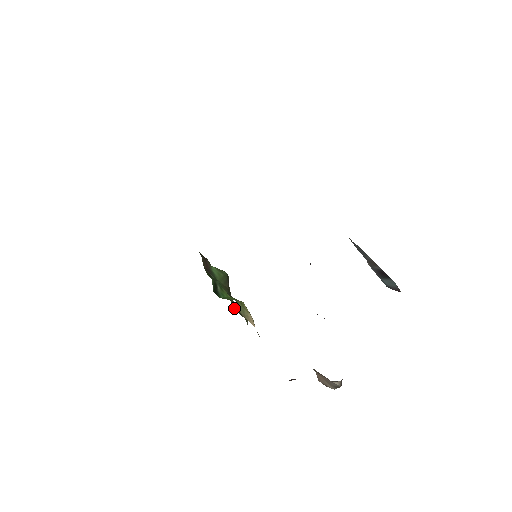
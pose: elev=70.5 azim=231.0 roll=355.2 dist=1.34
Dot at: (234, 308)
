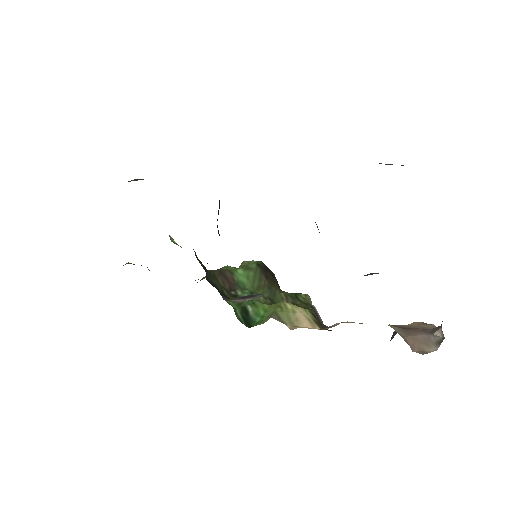
Dot at: occluded
